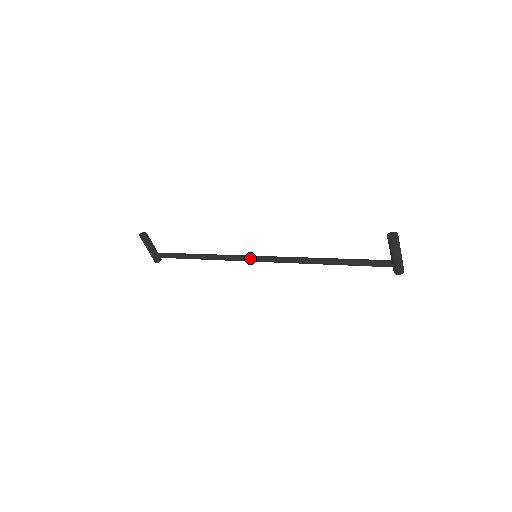
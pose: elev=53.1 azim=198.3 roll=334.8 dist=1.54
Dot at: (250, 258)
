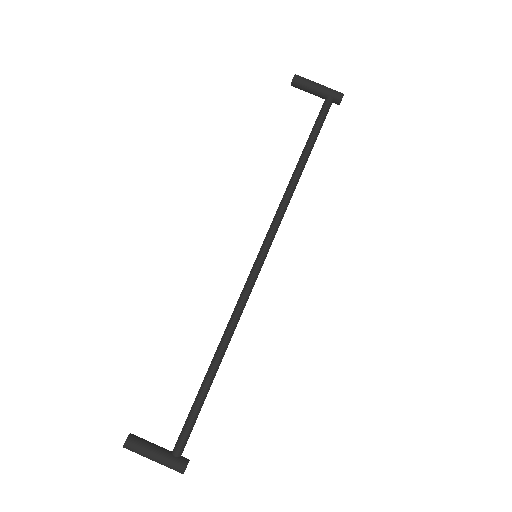
Dot at: (254, 264)
